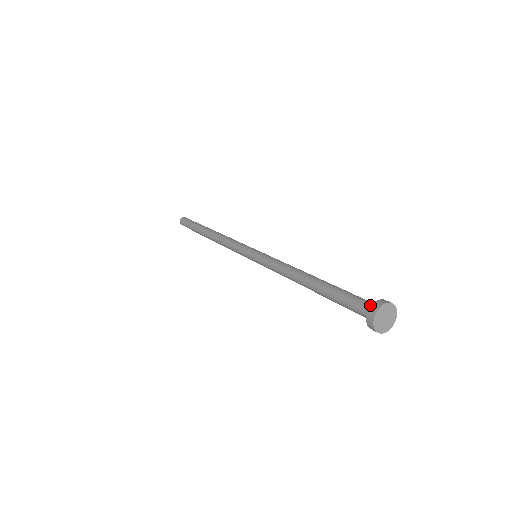
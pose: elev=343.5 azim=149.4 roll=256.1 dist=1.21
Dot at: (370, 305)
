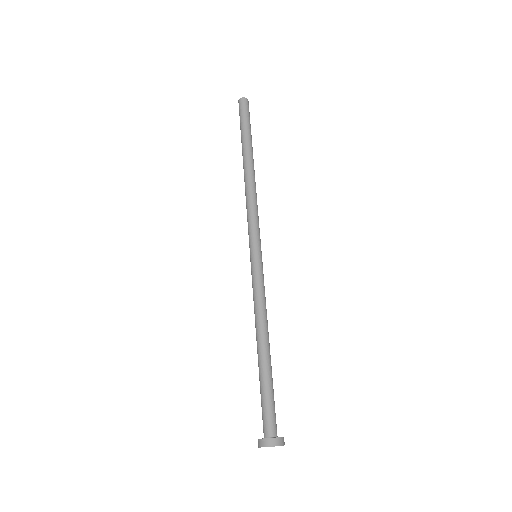
Dot at: (267, 431)
